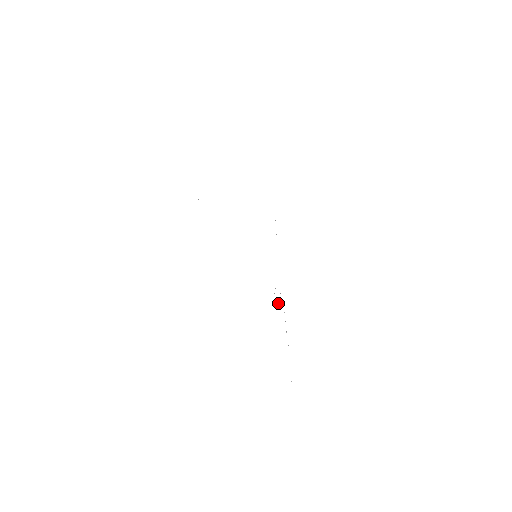
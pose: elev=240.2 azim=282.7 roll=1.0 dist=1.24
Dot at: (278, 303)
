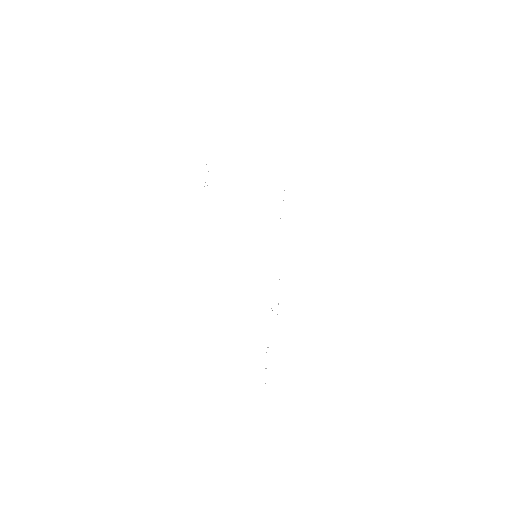
Dot at: occluded
